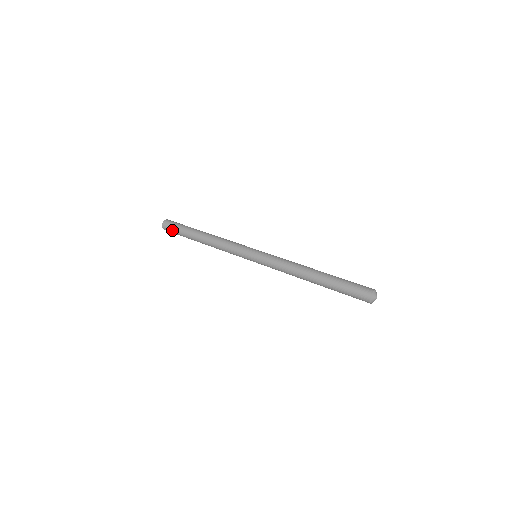
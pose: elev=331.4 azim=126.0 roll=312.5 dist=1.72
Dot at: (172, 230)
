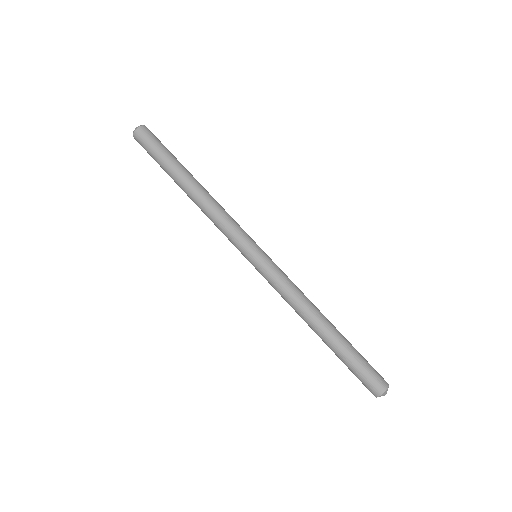
Dot at: (147, 149)
